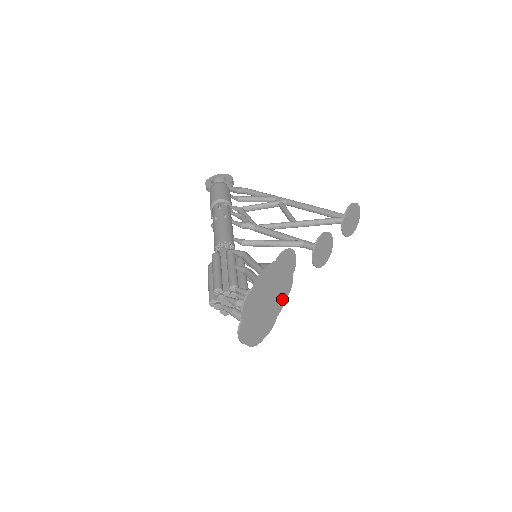
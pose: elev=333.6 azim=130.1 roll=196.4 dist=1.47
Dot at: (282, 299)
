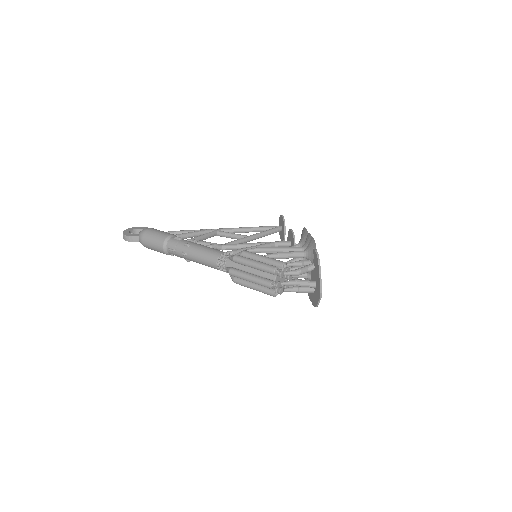
Dot at: occluded
